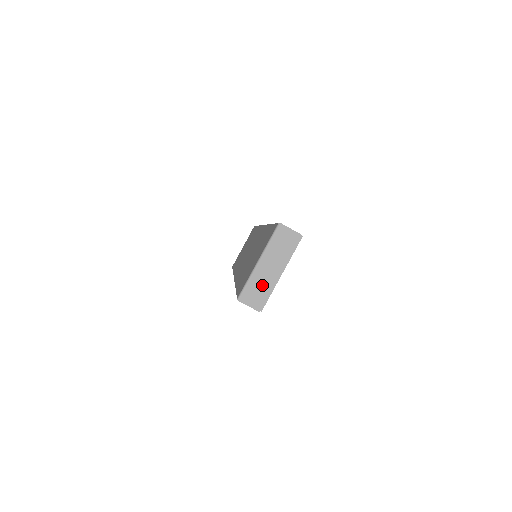
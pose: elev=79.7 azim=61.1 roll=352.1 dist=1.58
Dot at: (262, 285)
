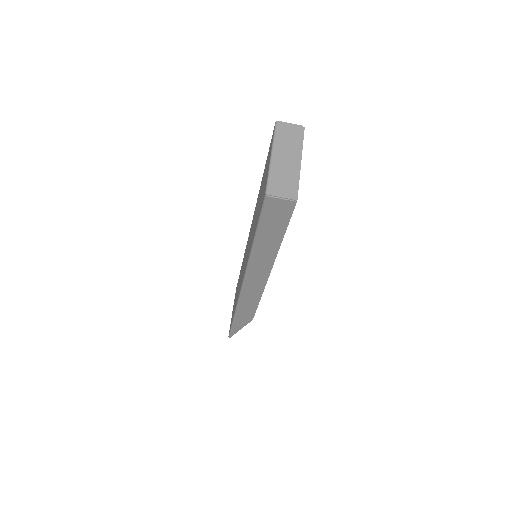
Dot at: (286, 175)
